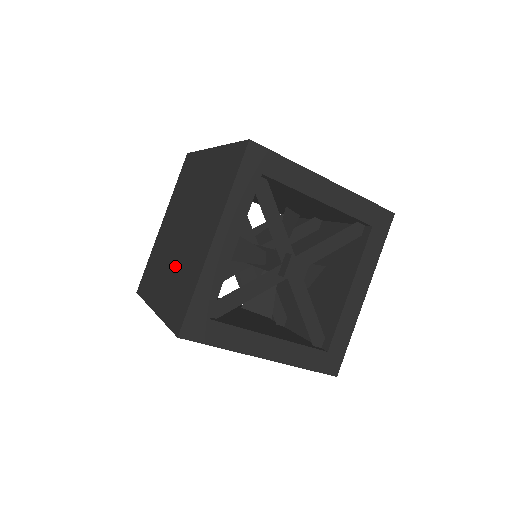
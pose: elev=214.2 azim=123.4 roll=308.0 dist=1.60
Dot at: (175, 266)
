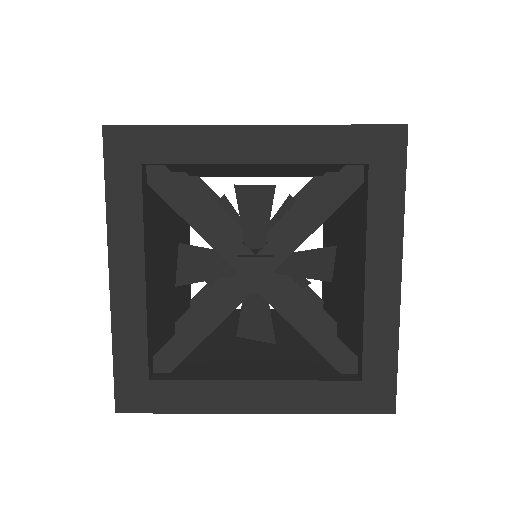
Dot at: occluded
